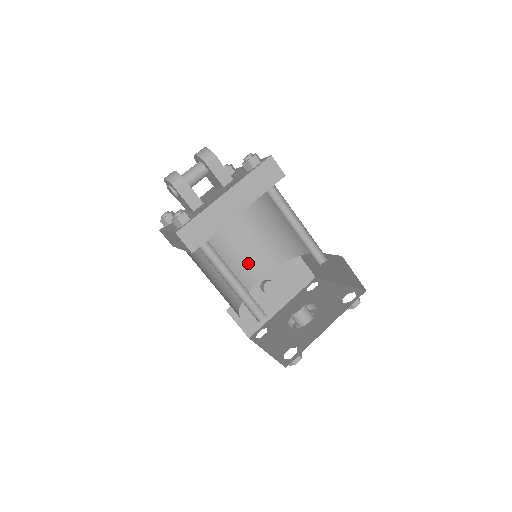
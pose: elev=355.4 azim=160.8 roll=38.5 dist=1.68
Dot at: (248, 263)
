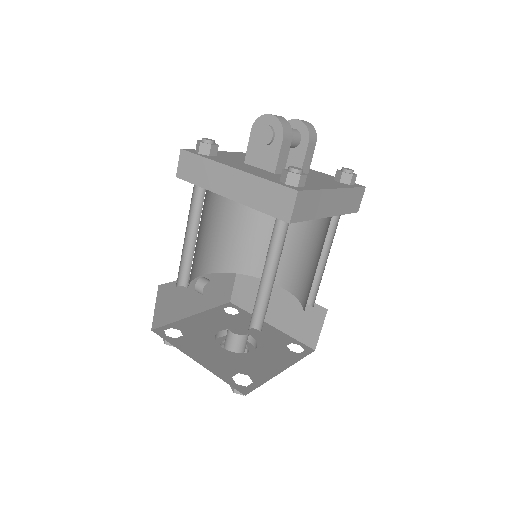
Dot at: (208, 250)
